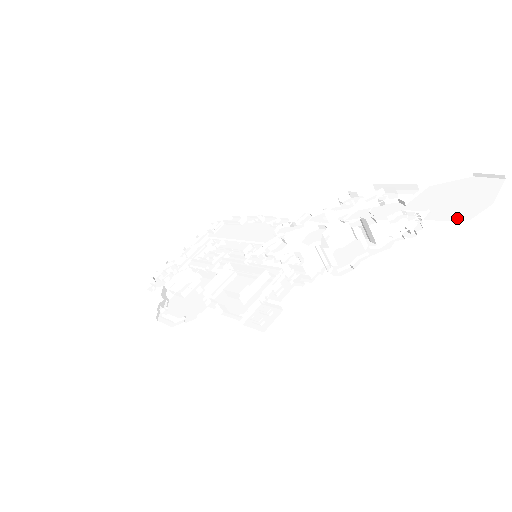
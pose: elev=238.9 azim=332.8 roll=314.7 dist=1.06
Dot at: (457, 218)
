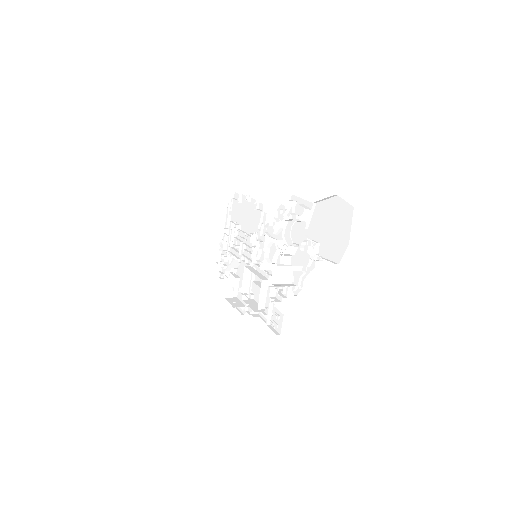
Dot at: (333, 259)
